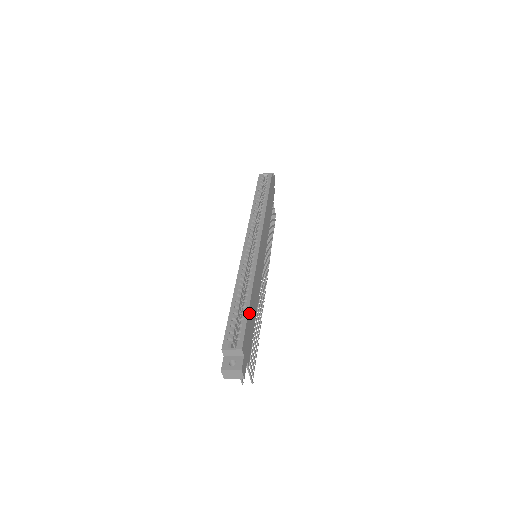
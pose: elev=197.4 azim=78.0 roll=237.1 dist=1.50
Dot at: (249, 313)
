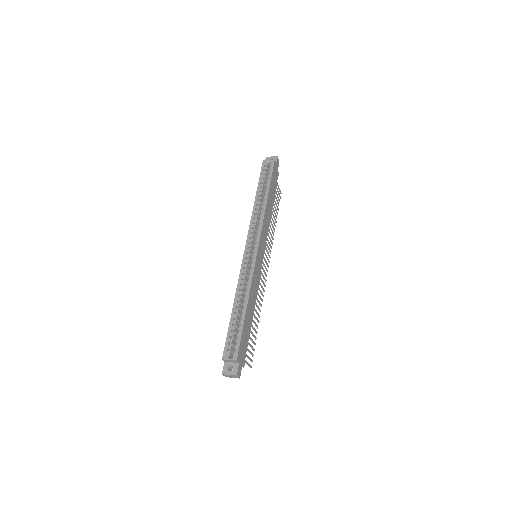
Dot at: (244, 325)
